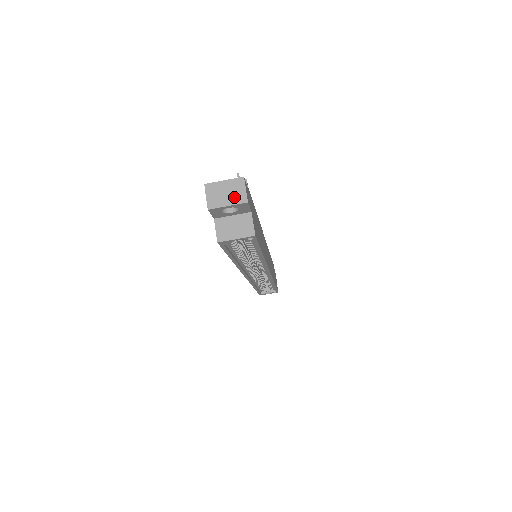
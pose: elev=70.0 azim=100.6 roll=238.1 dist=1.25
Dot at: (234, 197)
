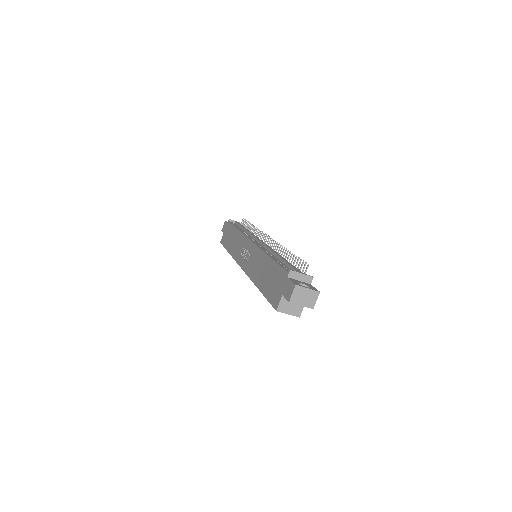
Dot at: (308, 302)
